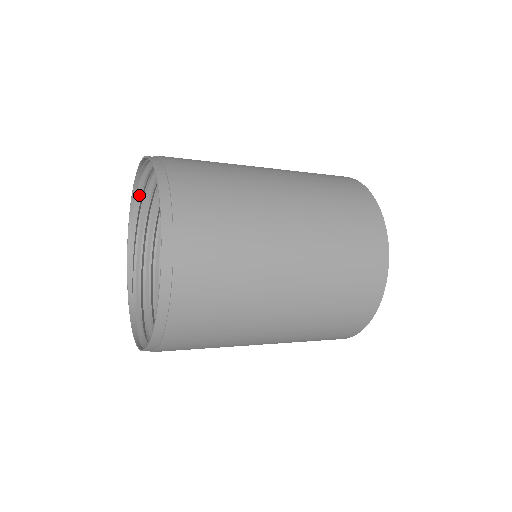
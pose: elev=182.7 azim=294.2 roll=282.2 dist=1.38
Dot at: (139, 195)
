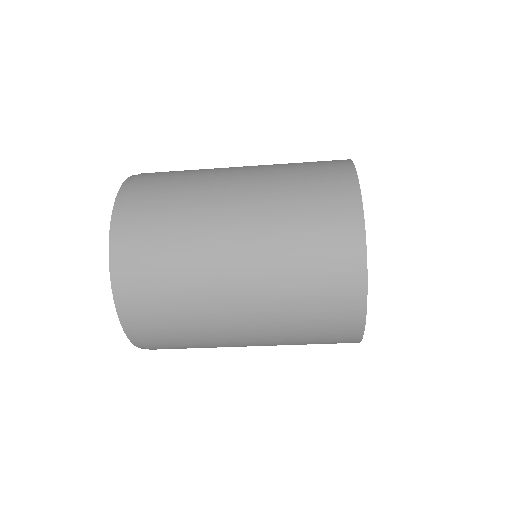
Dot at: occluded
